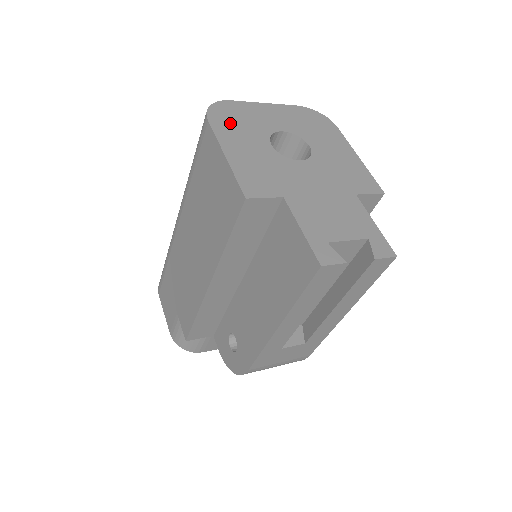
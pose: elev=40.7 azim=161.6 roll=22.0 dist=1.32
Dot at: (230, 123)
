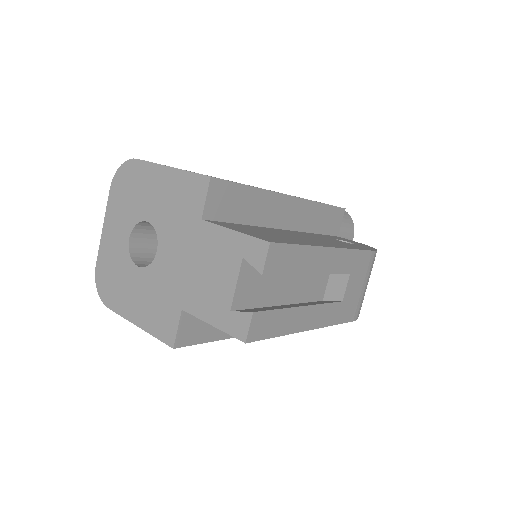
Dot at: (114, 289)
